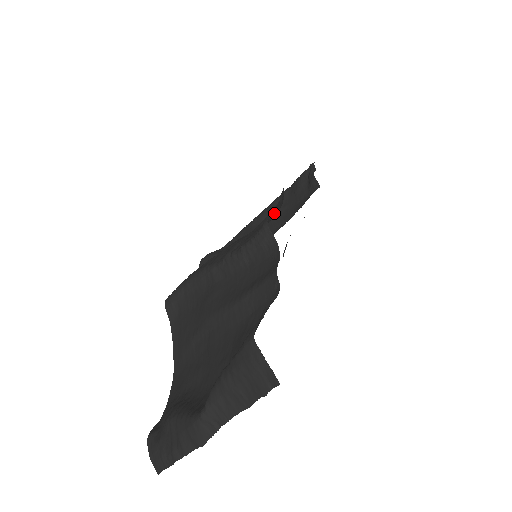
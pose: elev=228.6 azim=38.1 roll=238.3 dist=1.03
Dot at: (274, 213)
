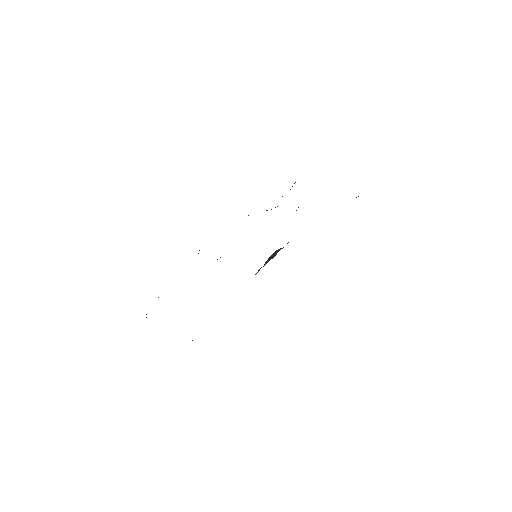
Dot at: occluded
